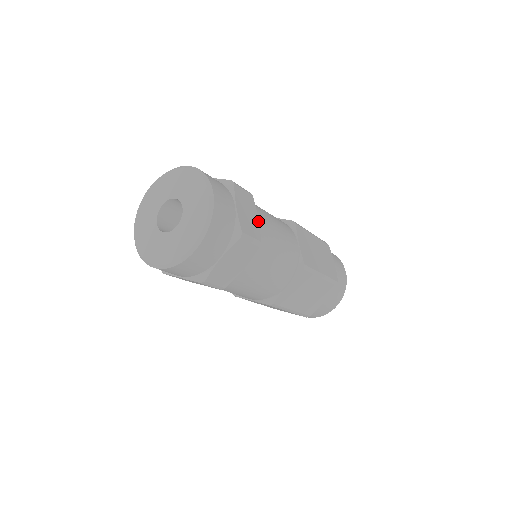
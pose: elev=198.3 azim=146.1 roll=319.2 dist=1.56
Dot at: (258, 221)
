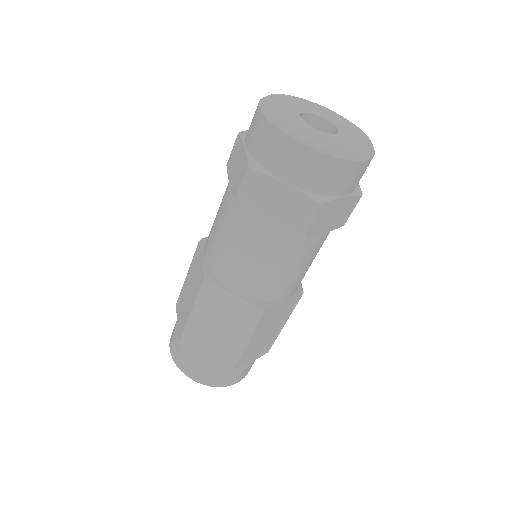
Dot at: (323, 232)
